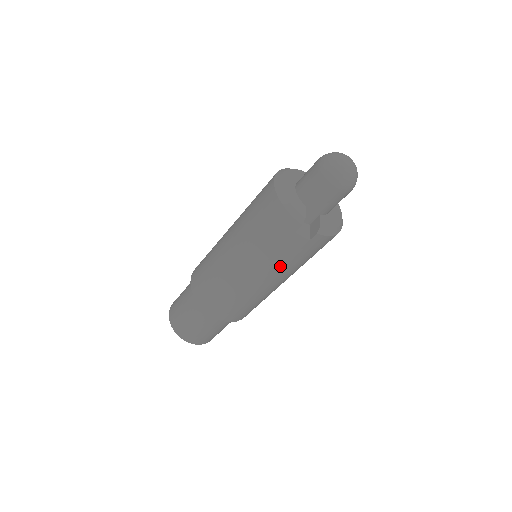
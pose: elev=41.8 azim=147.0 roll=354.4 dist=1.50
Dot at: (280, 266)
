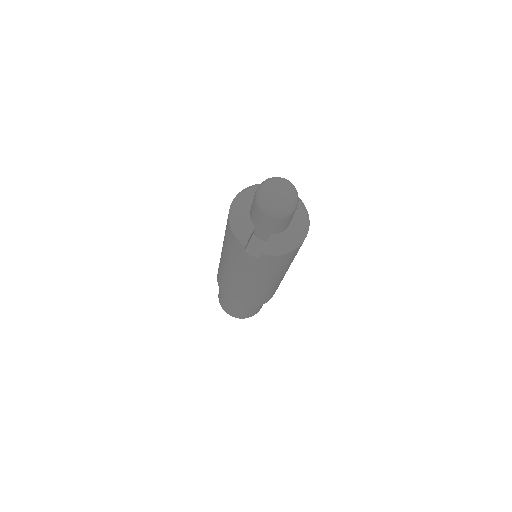
Dot at: (252, 274)
